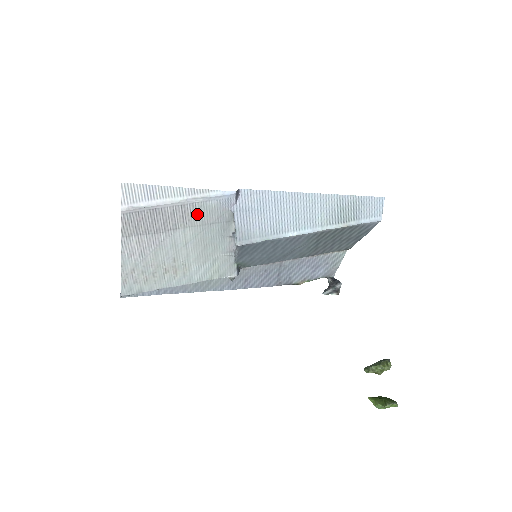
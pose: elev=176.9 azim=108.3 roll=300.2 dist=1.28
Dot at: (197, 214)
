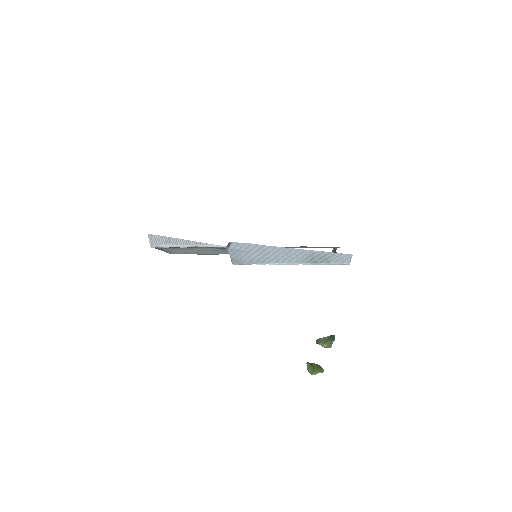
Dot at: (203, 248)
